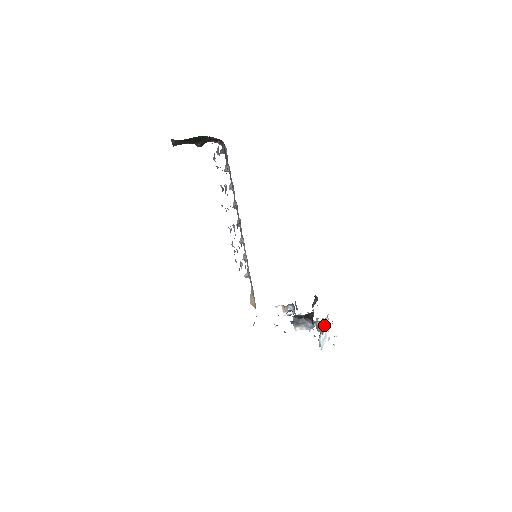
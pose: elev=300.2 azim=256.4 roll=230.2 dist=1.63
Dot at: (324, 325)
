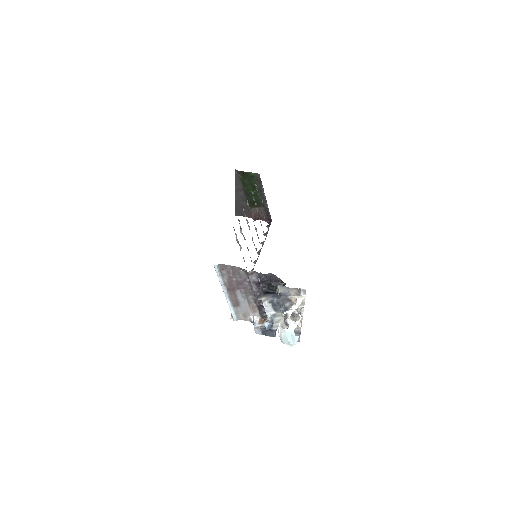
Dot at: (294, 321)
